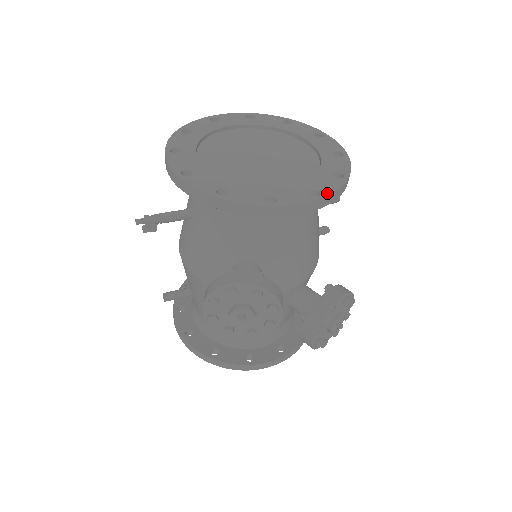
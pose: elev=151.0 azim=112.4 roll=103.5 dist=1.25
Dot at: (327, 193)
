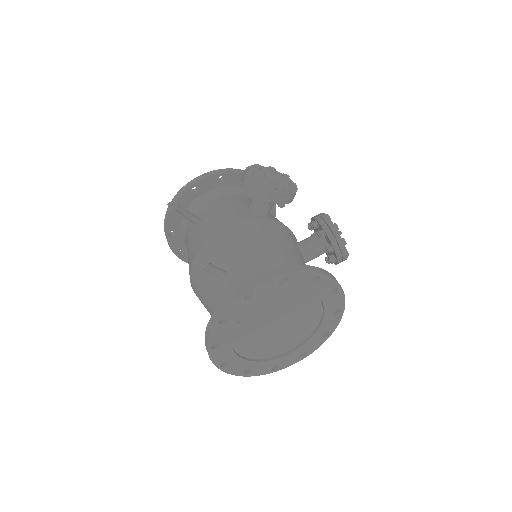
Dot at: occluded
